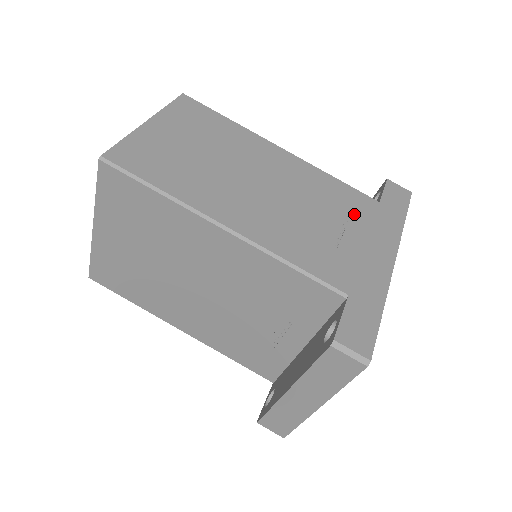
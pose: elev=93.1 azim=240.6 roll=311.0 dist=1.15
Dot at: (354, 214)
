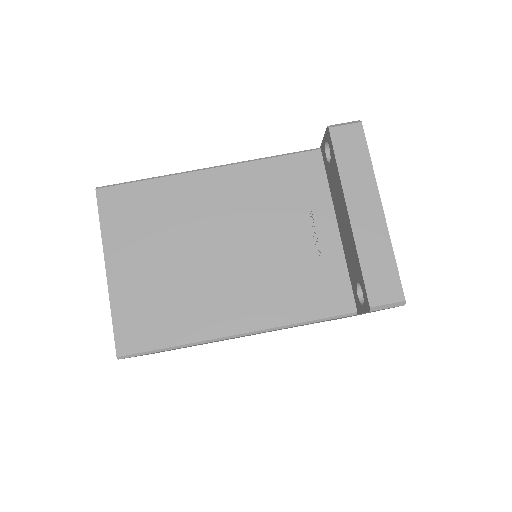
Dot at: occluded
